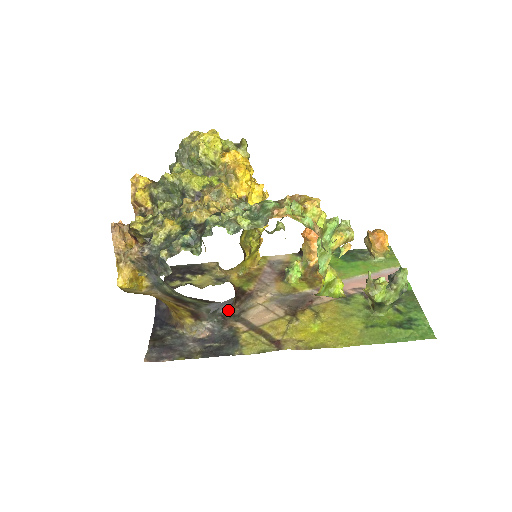
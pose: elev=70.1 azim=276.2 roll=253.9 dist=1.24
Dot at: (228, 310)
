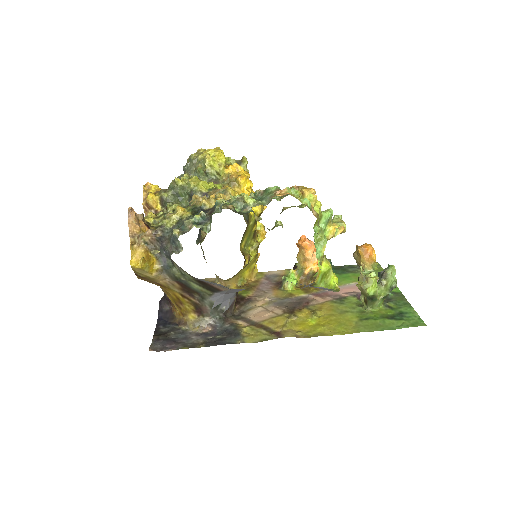
Dot at: (229, 309)
